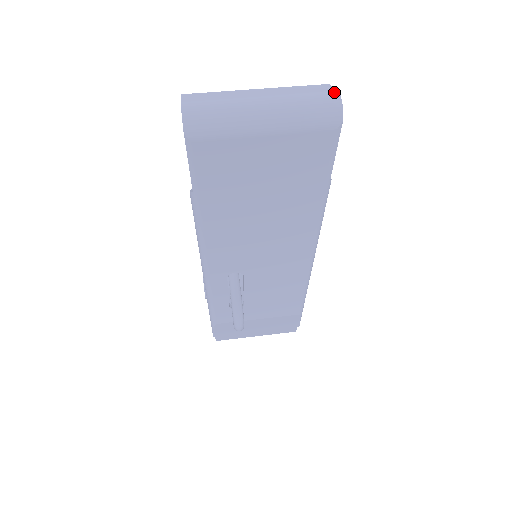
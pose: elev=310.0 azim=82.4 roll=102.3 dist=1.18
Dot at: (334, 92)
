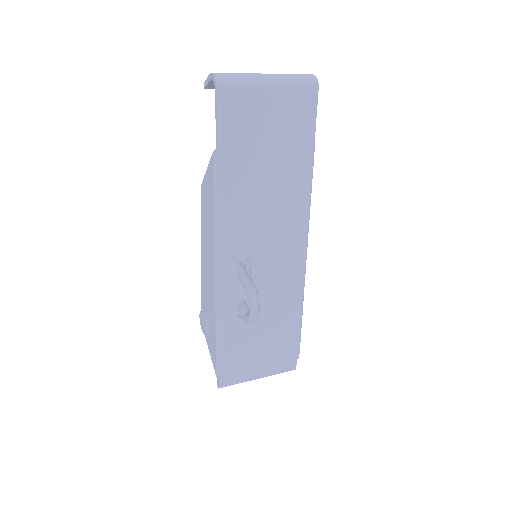
Dot at: (308, 74)
